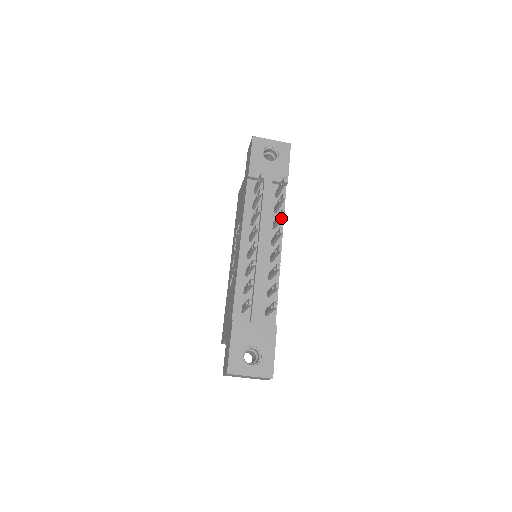
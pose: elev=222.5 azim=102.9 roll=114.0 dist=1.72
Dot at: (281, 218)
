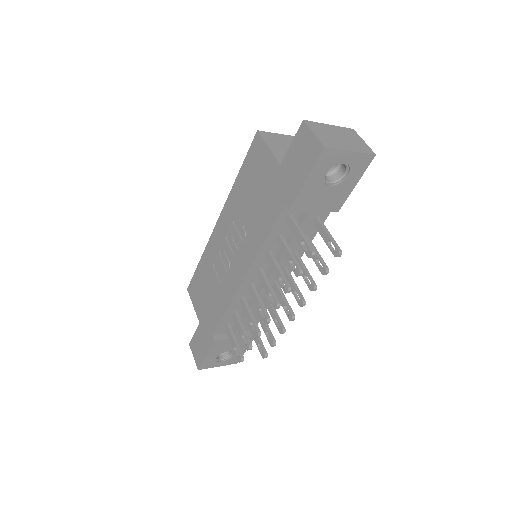
Dot at: (308, 284)
